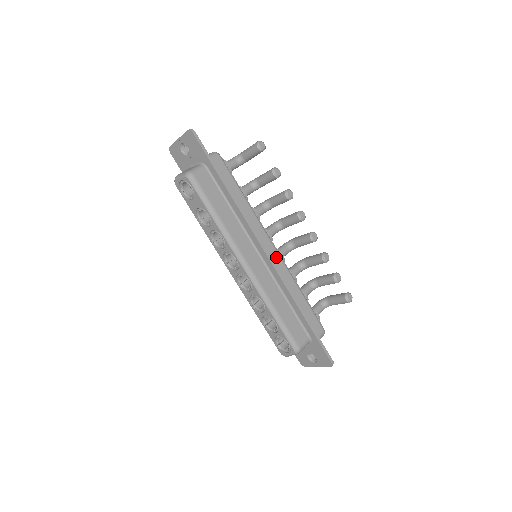
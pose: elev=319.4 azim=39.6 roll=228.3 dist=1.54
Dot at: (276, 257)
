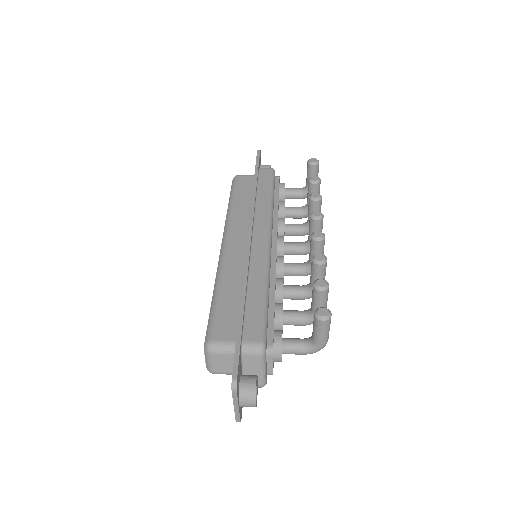
Dot at: (262, 246)
